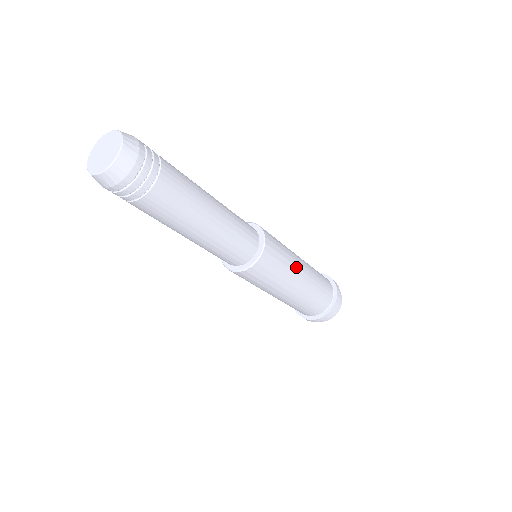
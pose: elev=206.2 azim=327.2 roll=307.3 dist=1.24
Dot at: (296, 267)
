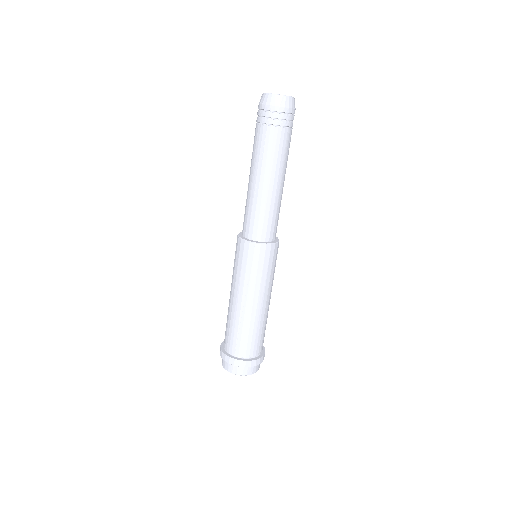
Dot at: (272, 285)
